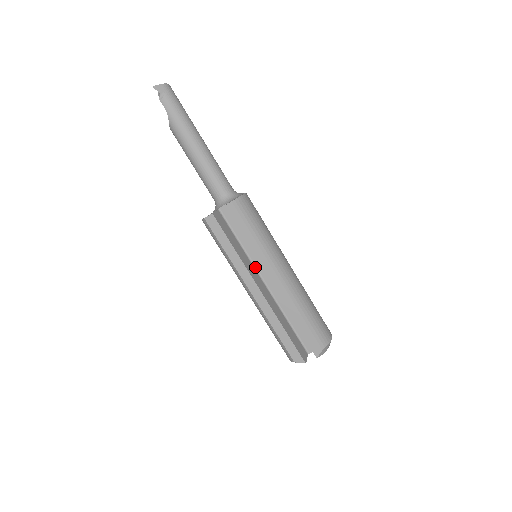
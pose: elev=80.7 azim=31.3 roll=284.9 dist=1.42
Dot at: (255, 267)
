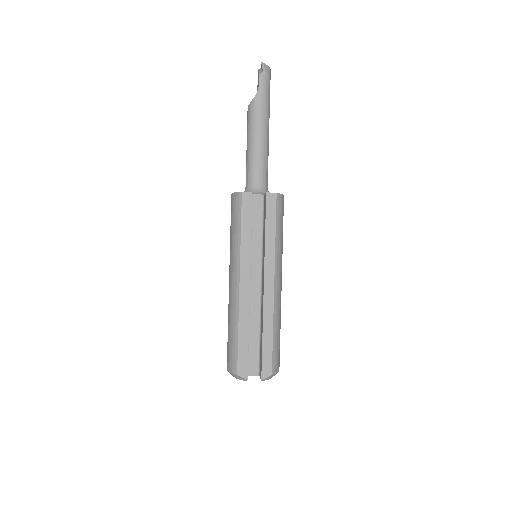
Dot at: occluded
